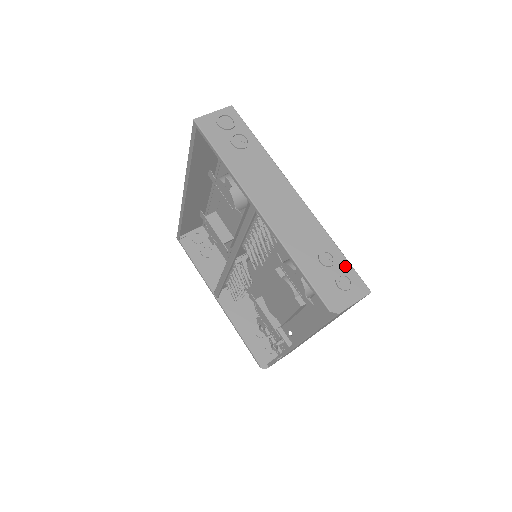
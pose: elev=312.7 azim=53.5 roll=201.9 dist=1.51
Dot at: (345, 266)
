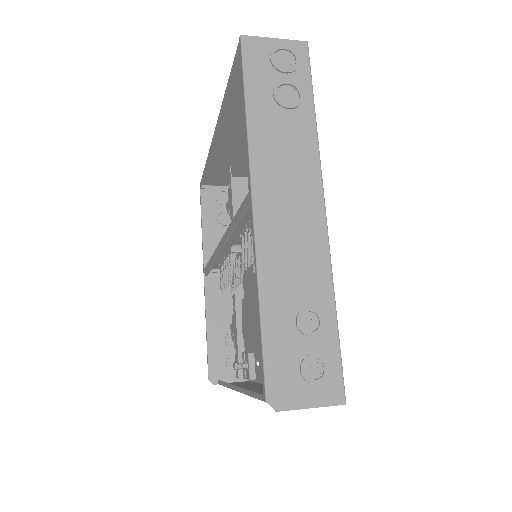
Dot at: (330, 346)
